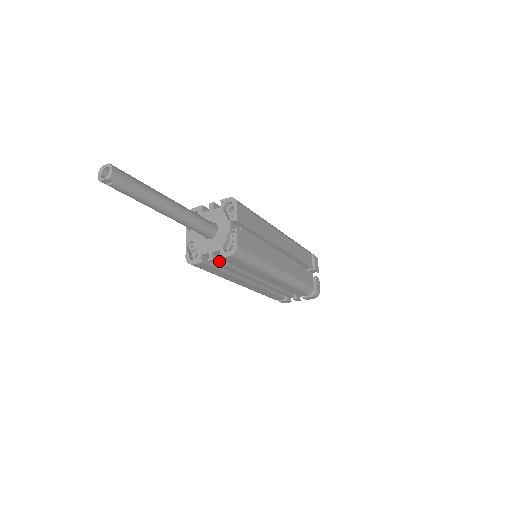
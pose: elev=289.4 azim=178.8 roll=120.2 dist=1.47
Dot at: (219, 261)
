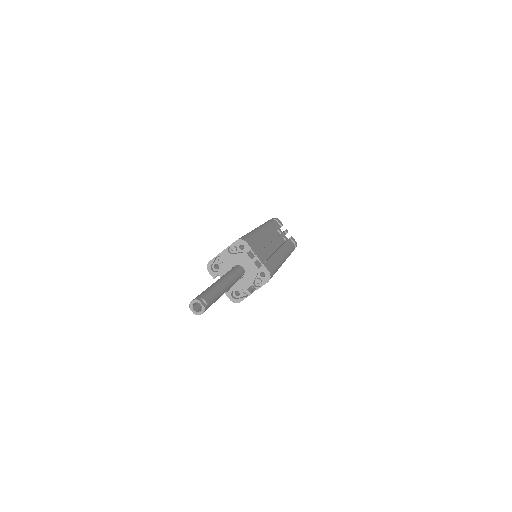
Dot at: occluded
